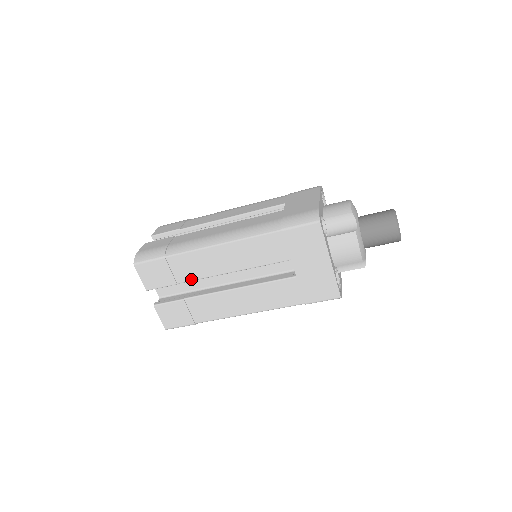
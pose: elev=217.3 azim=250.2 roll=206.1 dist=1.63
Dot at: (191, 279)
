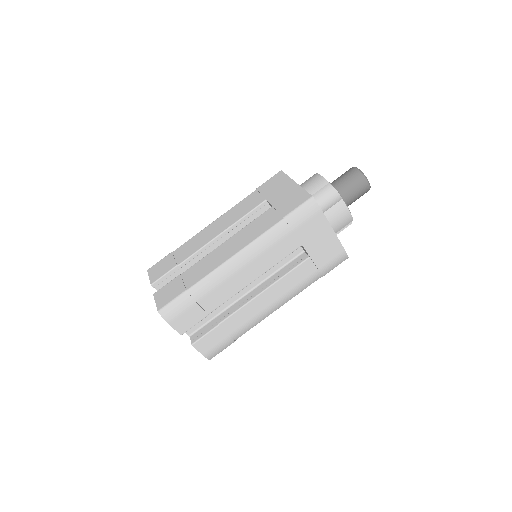
Dot at: (189, 256)
